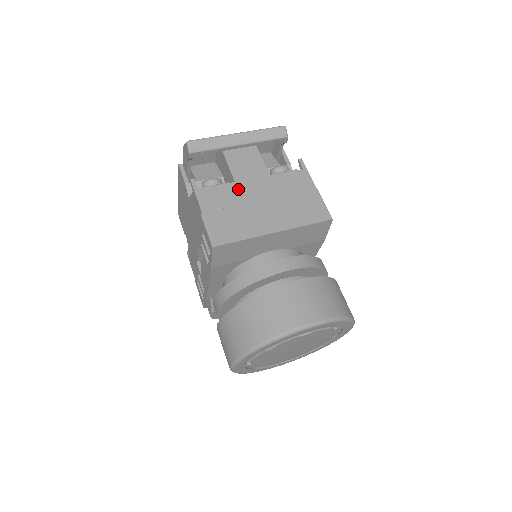
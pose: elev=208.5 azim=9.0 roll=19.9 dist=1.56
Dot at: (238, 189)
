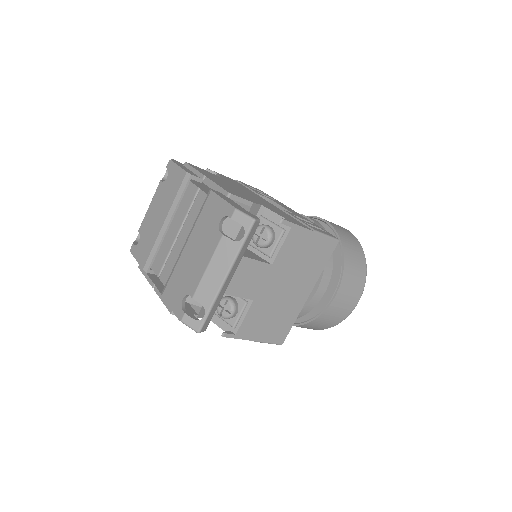
Dot at: (261, 302)
